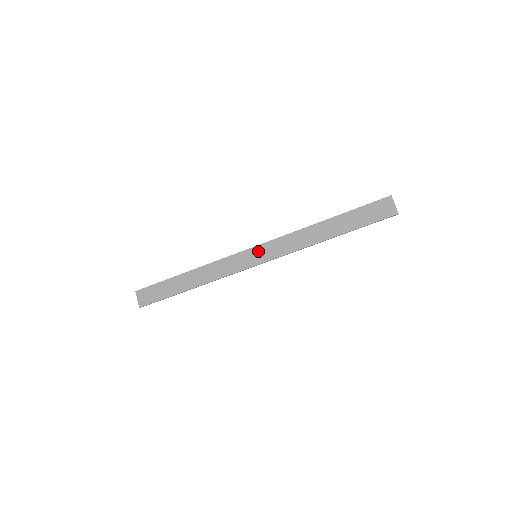
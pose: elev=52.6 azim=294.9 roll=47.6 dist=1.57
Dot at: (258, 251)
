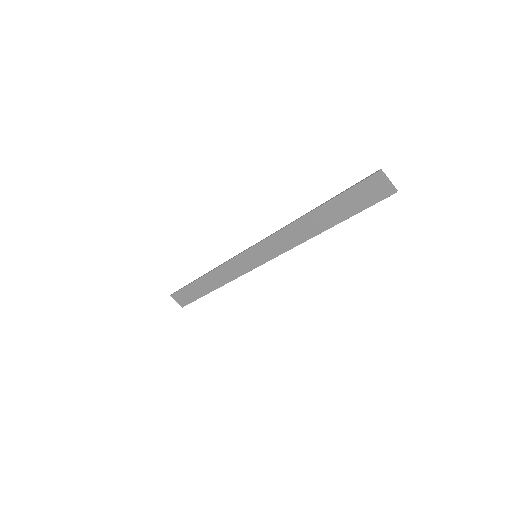
Dot at: (255, 252)
